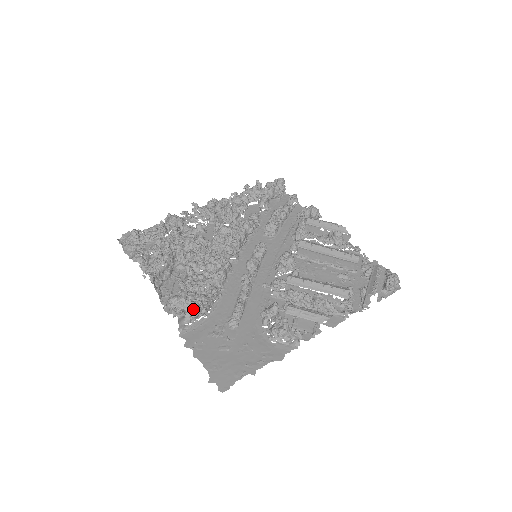
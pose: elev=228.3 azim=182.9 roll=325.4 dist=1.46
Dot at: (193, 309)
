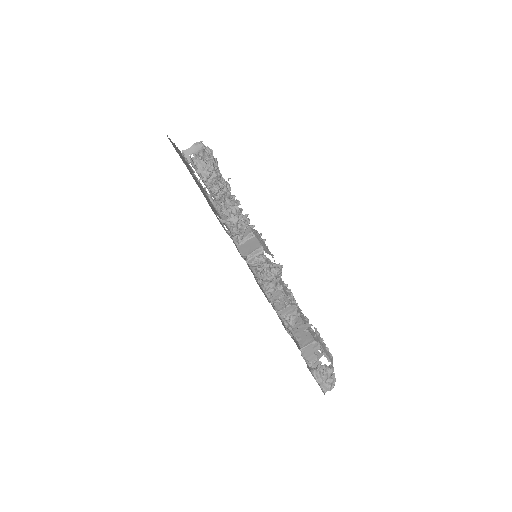
Dot at: (209, 160)
